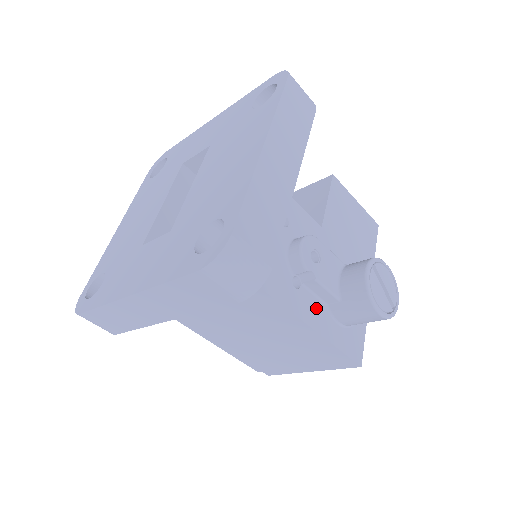
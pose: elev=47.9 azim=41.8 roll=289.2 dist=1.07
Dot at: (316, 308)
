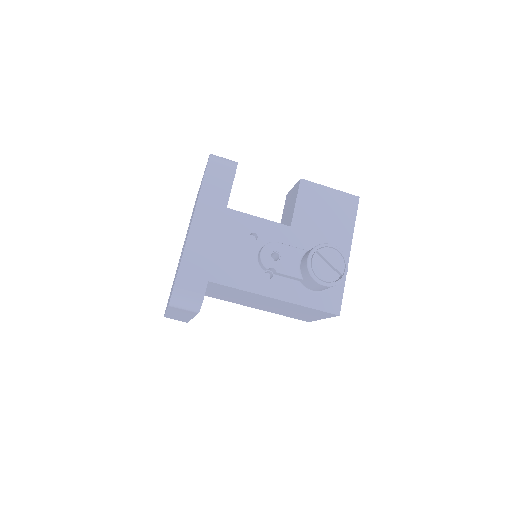
Dot at: (289, 287)
